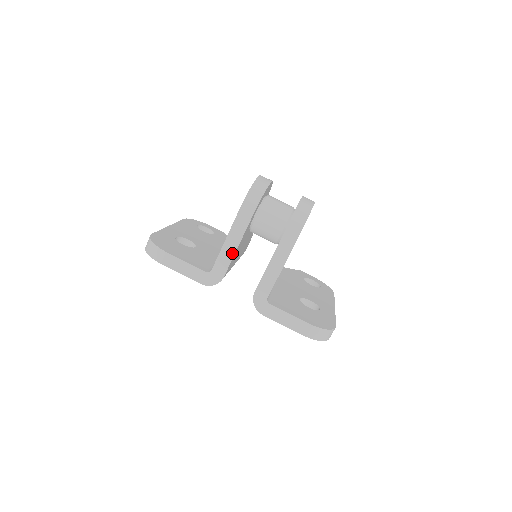
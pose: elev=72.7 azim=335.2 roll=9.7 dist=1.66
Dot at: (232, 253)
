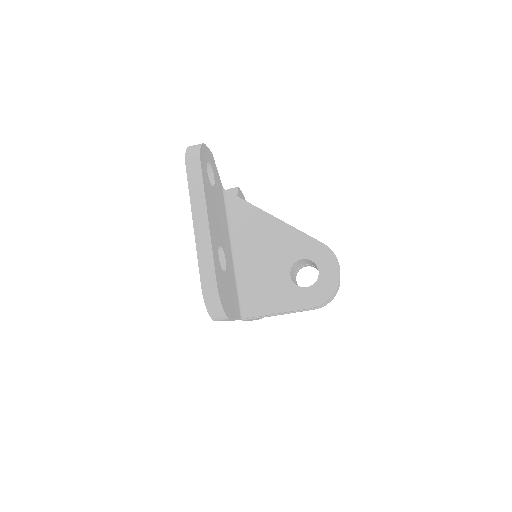
Dot at: occluded
